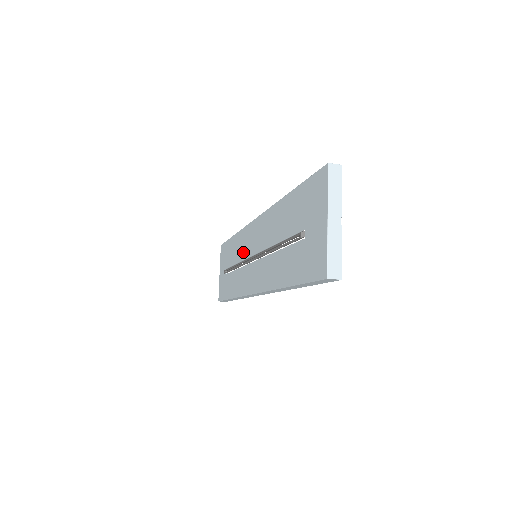
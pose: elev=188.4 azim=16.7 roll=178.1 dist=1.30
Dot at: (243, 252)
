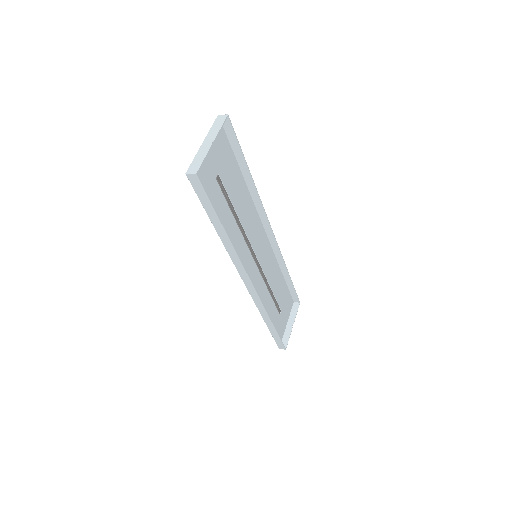
Dot at: (266, 270)
